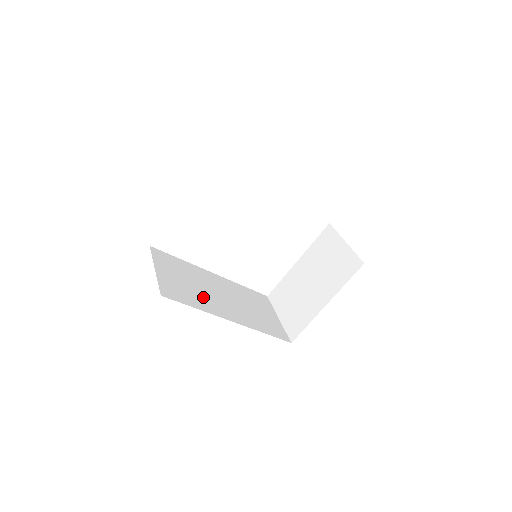
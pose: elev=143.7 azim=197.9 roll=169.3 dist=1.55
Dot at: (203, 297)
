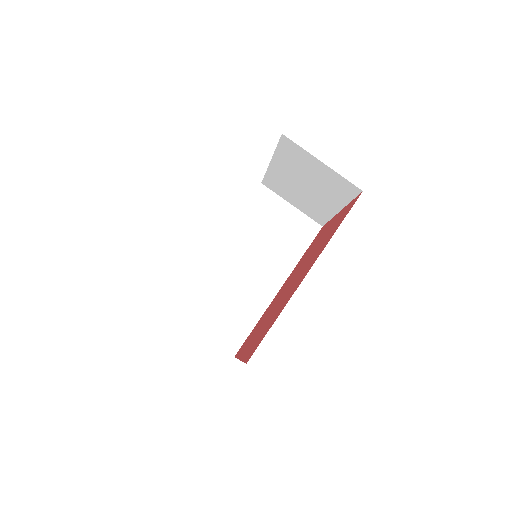
Dot at: (245, 300)
